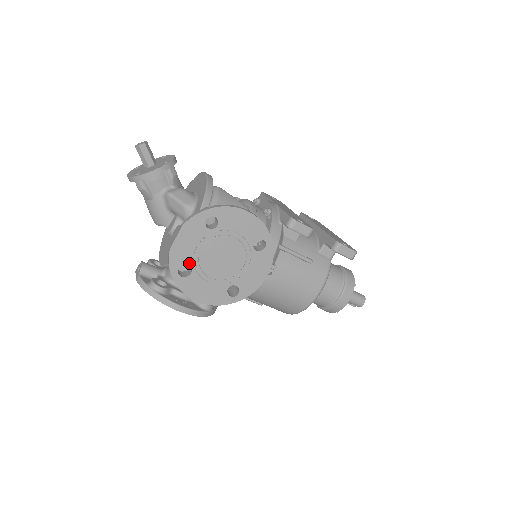
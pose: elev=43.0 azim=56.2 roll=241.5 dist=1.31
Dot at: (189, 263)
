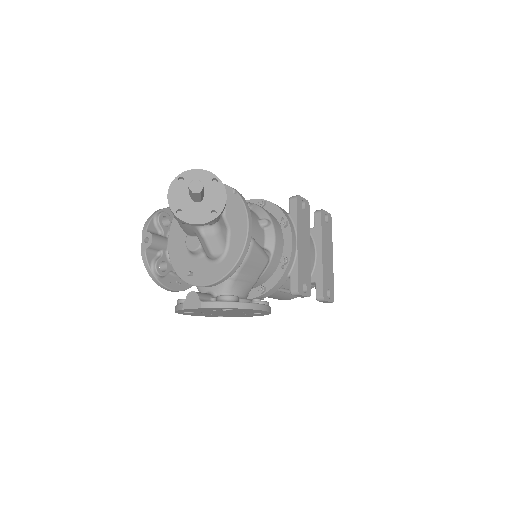
Dot at: (194, 311)
